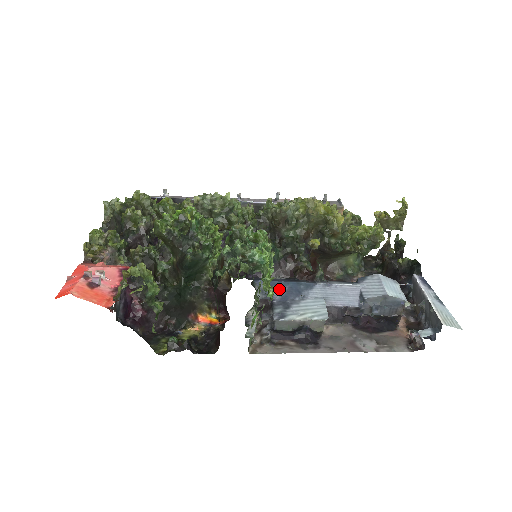
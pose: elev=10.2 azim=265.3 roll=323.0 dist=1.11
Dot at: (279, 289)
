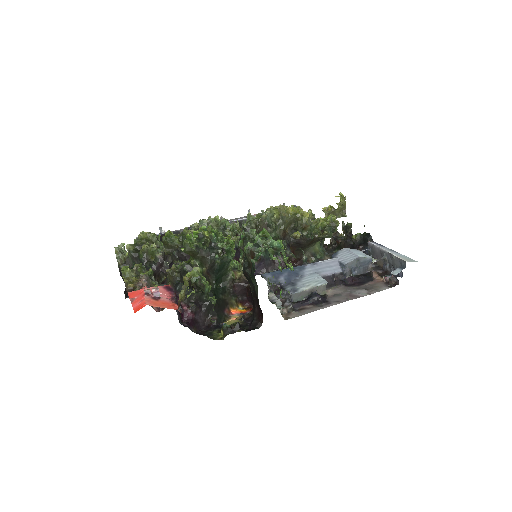
Dot at: (281, 275)
